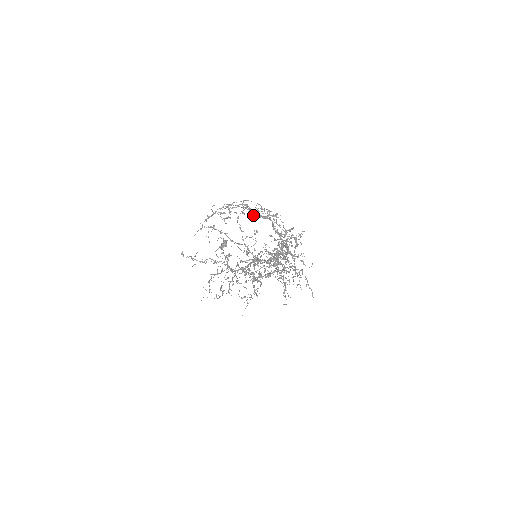
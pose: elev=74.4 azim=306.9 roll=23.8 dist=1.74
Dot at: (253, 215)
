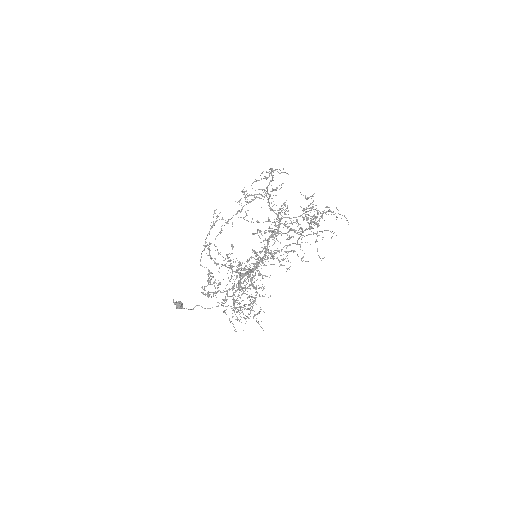
Dot at: (286, 173)
